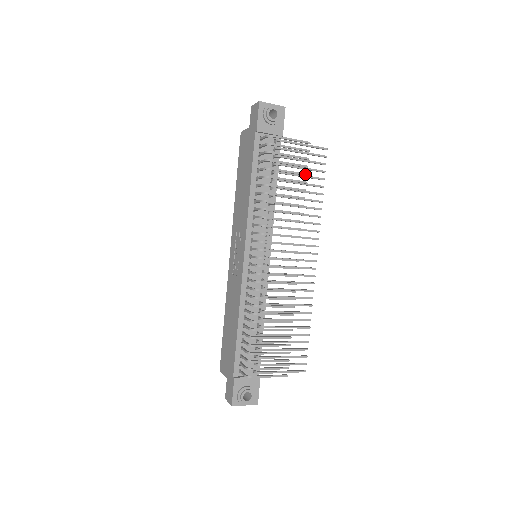
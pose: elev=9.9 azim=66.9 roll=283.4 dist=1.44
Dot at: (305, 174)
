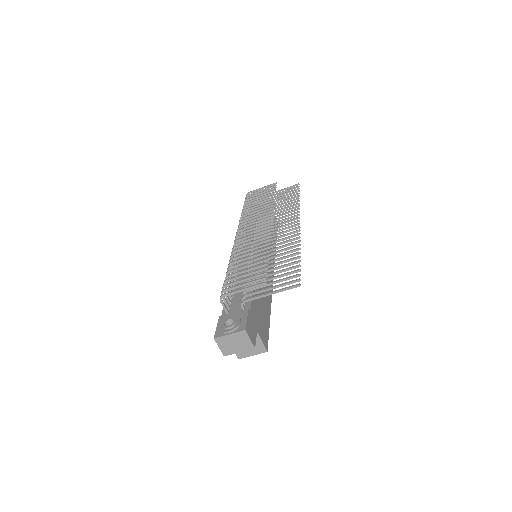
Dot at: (274, 192)
